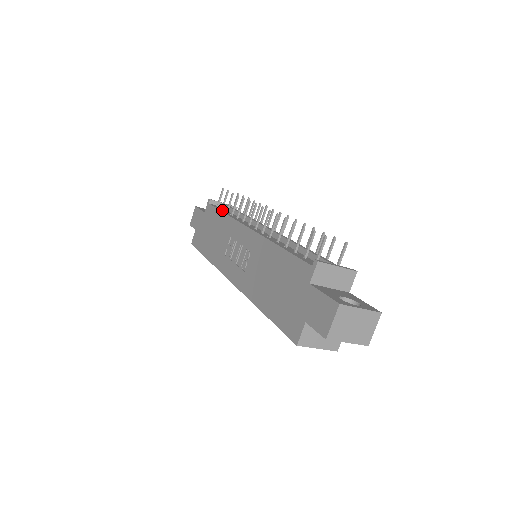
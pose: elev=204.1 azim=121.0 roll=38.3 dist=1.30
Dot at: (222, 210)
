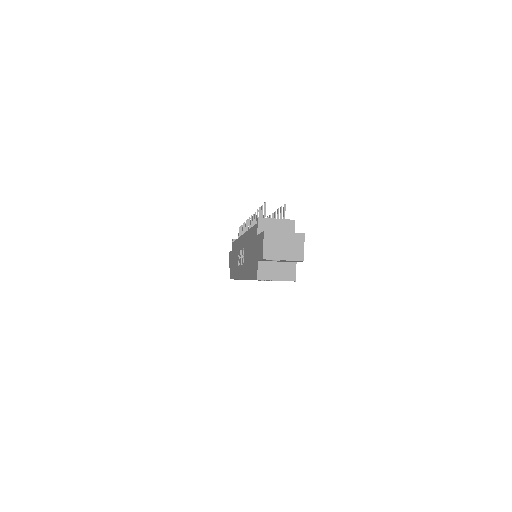
Dot at: occluded
